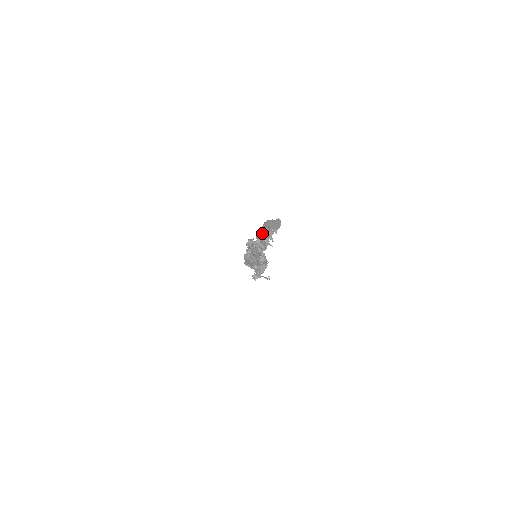
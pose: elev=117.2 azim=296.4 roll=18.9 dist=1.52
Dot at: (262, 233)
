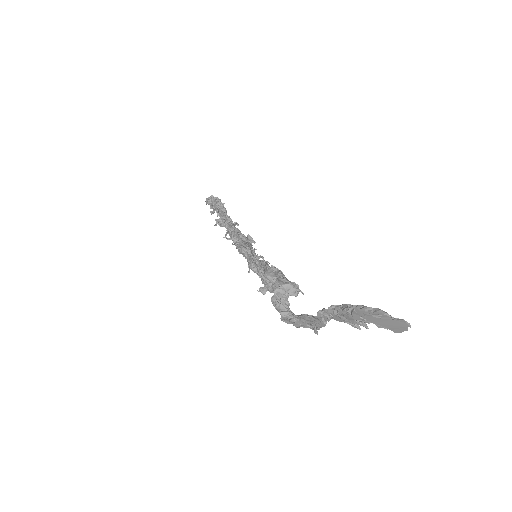
Dot at: (346, 317)
